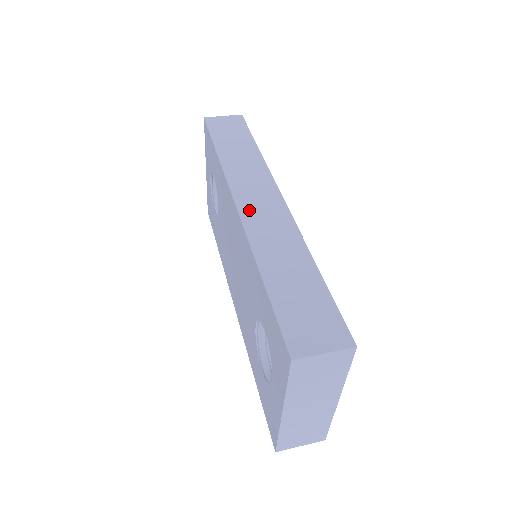
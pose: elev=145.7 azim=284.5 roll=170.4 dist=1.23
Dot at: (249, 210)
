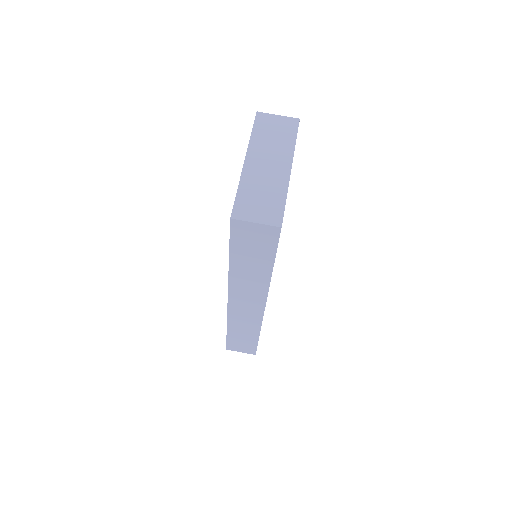
Dot at: (236, 308)
